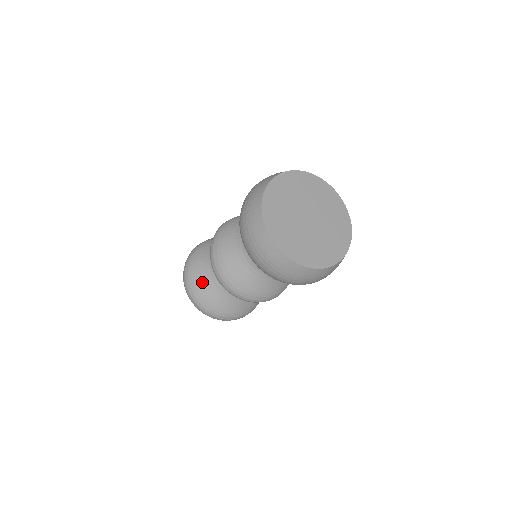
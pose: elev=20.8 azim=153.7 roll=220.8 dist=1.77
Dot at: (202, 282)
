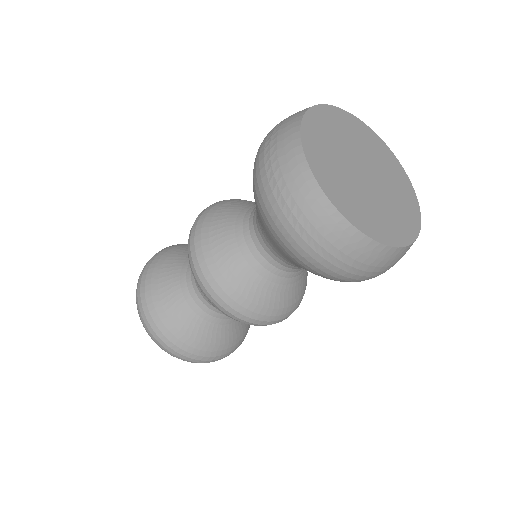
Dot at: (200, 335)
